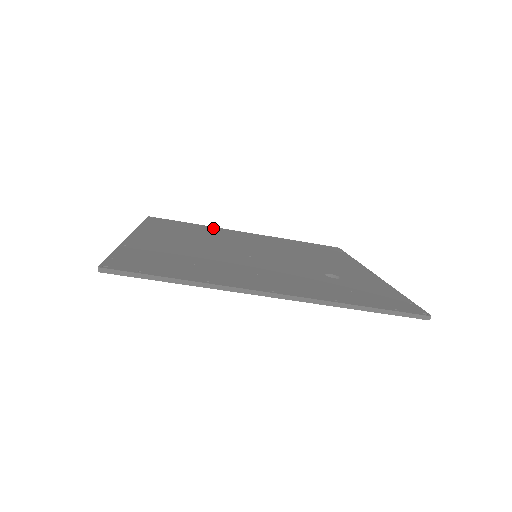
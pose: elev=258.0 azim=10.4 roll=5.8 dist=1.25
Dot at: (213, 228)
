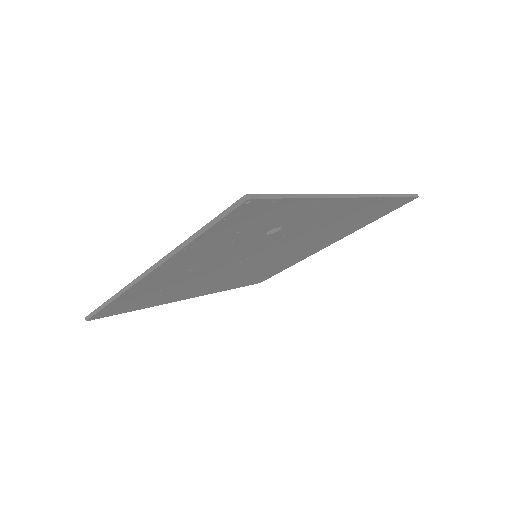
Dot at: occluded
